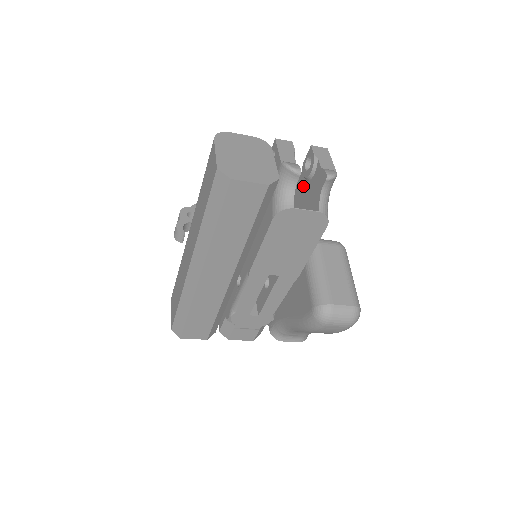
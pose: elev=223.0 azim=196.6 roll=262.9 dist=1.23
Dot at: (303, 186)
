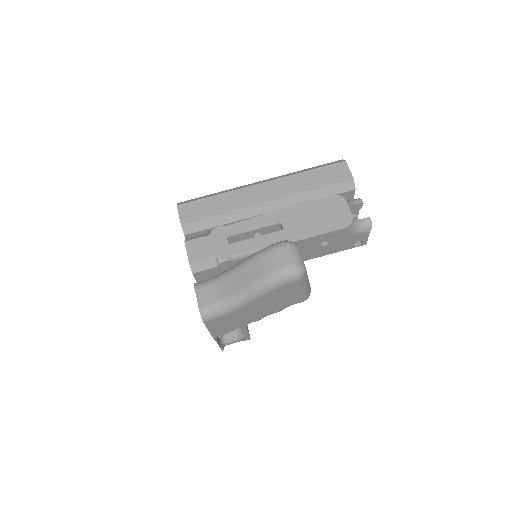
Dot at: occluded
